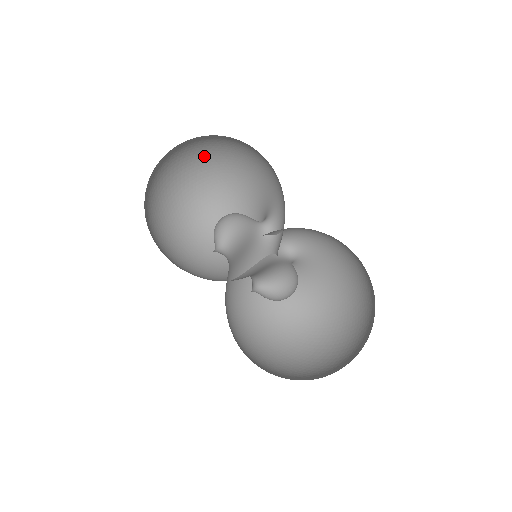
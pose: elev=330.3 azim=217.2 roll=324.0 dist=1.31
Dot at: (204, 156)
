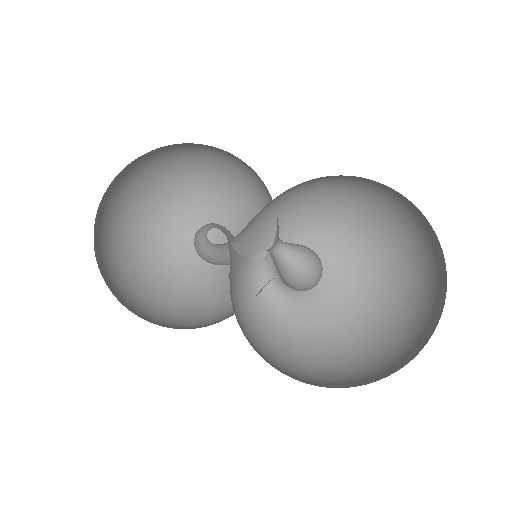
Dot at: (151, 233)
